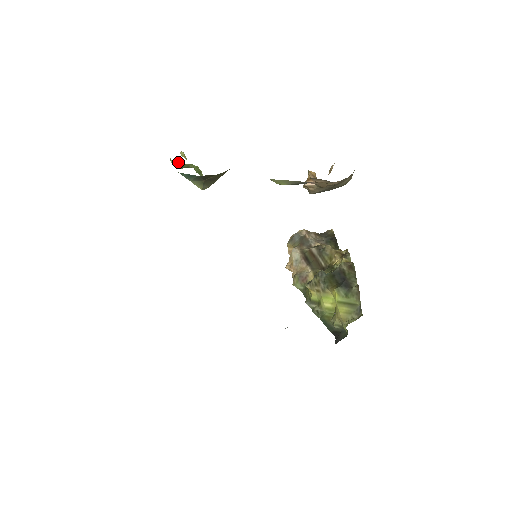
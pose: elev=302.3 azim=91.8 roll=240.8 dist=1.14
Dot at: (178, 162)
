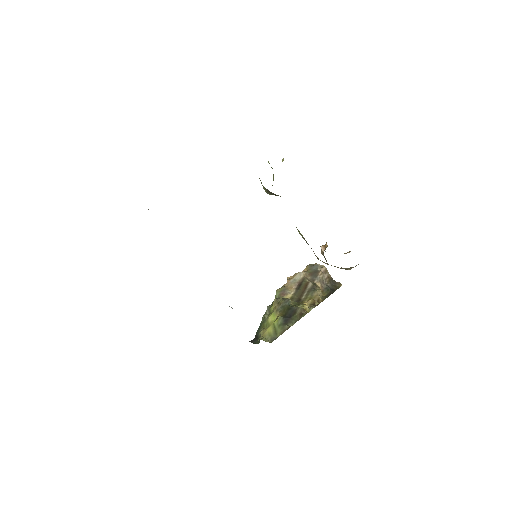
Dot at: occluded
